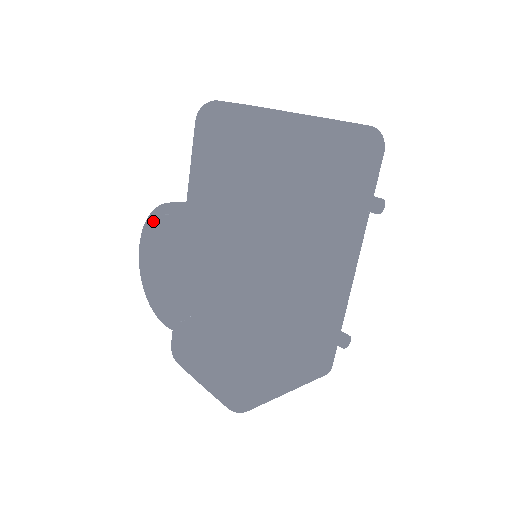
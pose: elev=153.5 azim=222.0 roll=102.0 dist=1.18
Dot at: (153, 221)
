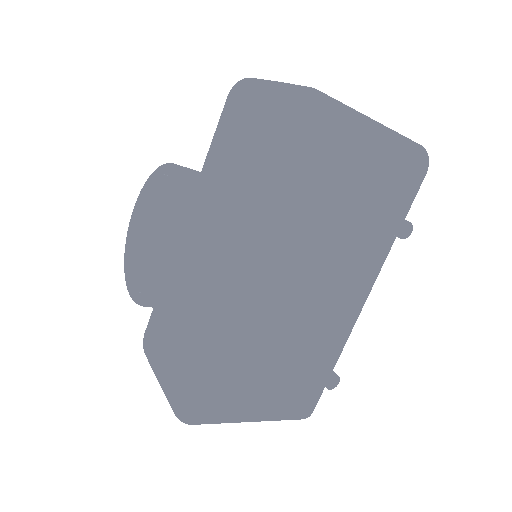
Dot at: (151, 182)
